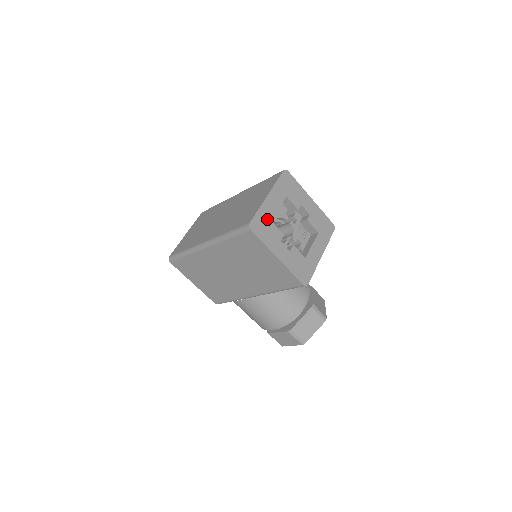
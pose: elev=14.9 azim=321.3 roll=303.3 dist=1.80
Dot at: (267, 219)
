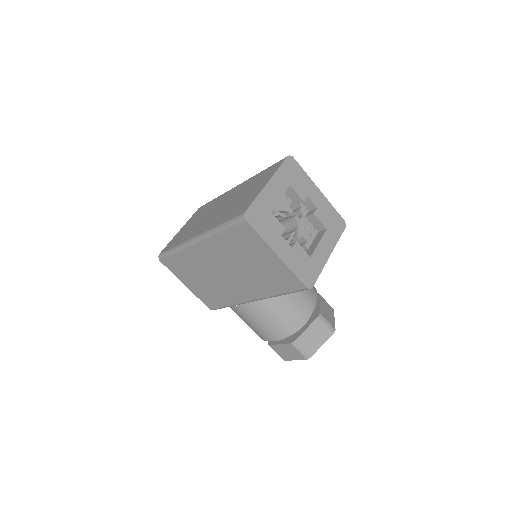
Dot at: (266, 209)
